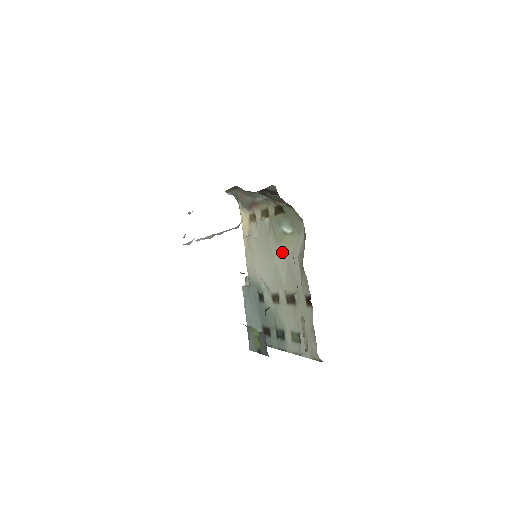
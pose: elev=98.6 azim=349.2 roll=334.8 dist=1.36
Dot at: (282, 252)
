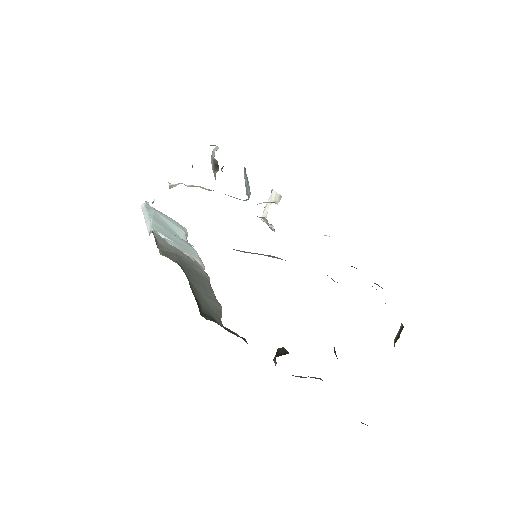
Dot at: occluded
